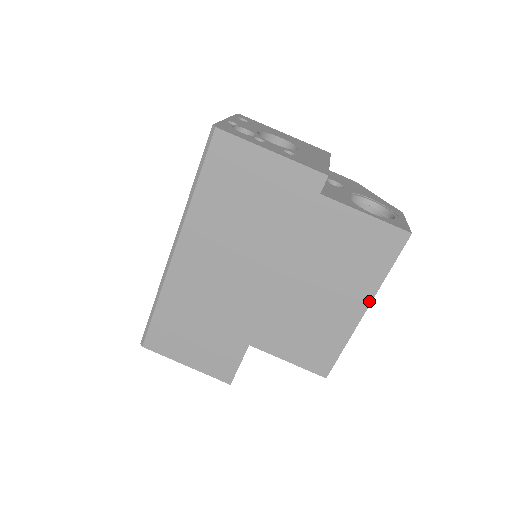
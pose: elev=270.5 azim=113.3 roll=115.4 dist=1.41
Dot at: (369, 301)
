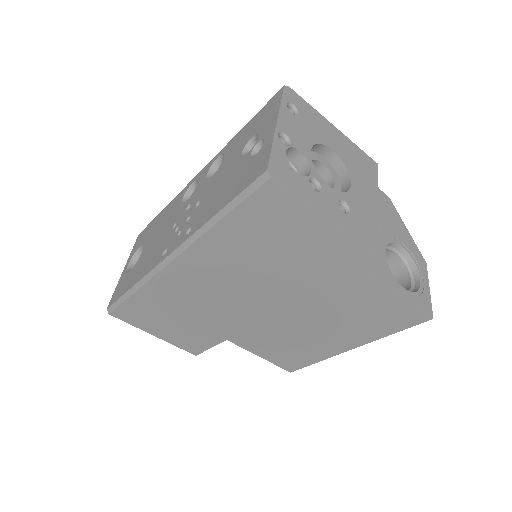
Dot at: (360, 345)
